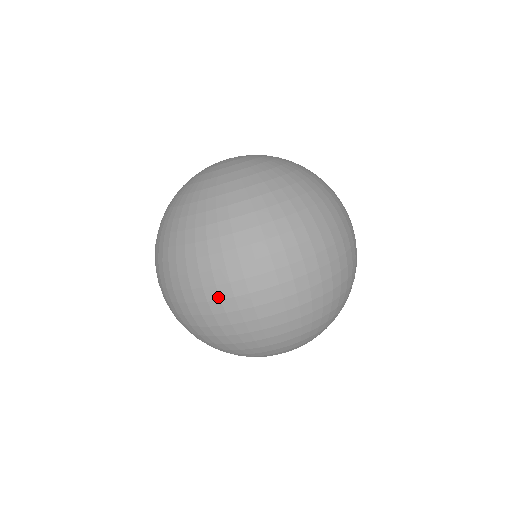
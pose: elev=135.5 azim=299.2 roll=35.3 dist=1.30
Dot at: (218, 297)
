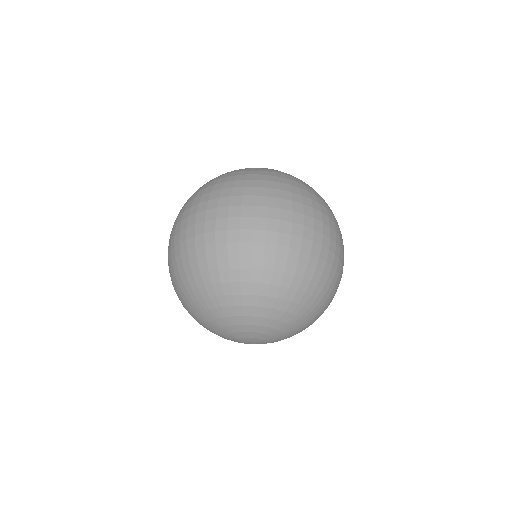
Dot at: (186, 226)
